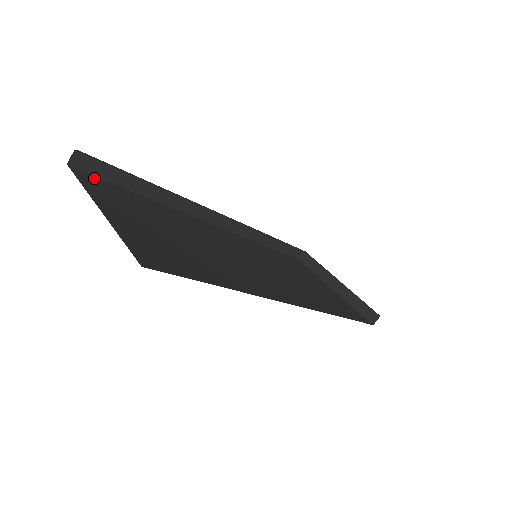
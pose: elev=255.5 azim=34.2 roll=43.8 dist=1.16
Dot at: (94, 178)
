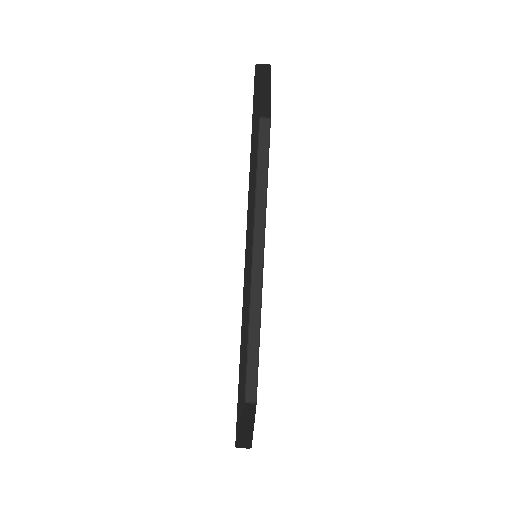
Dot at: (258, 134)
